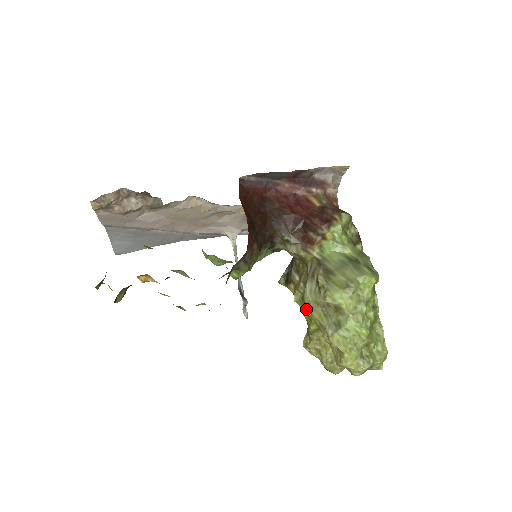
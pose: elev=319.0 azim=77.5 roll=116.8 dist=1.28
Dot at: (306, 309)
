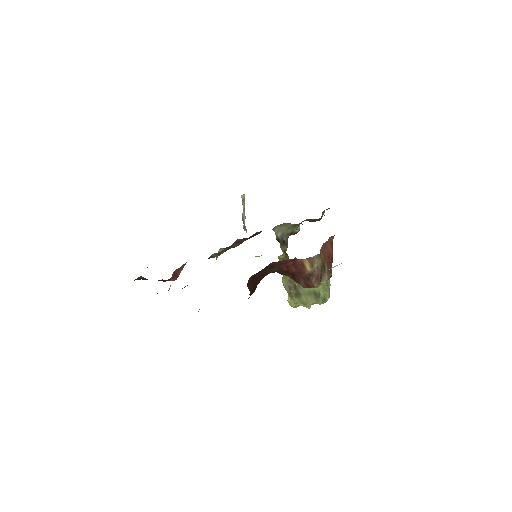
Dot at: occluded
